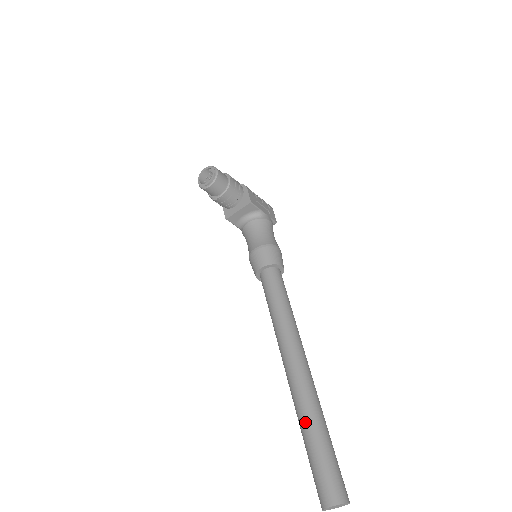
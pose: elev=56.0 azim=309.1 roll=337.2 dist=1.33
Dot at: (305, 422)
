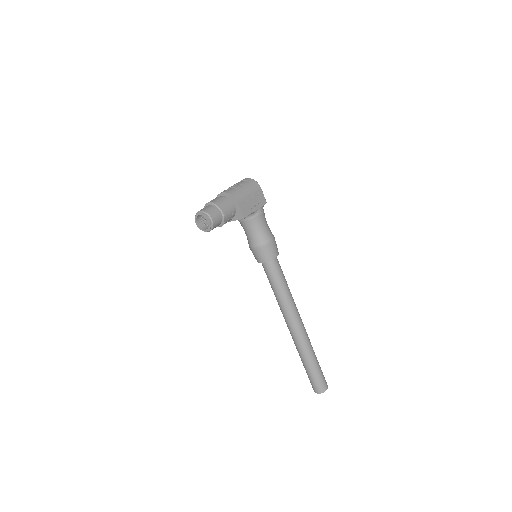
Dot at: (303, 358)
